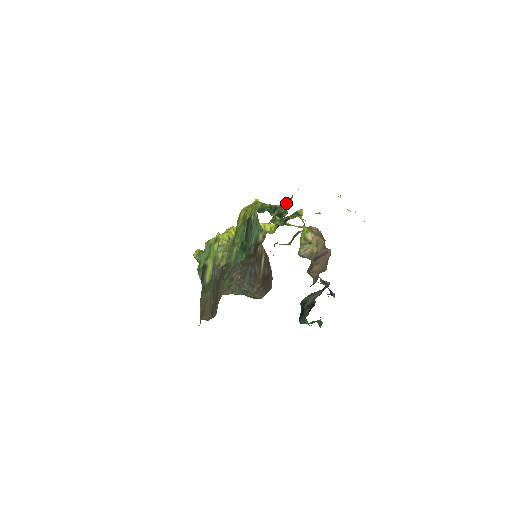
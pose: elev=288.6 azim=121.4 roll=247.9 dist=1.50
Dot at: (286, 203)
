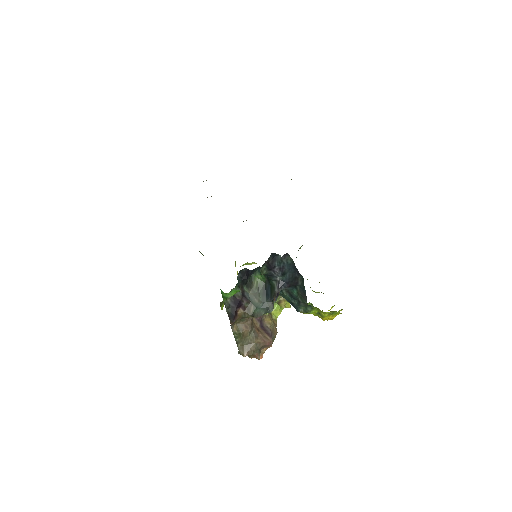
Dot at: occluded
